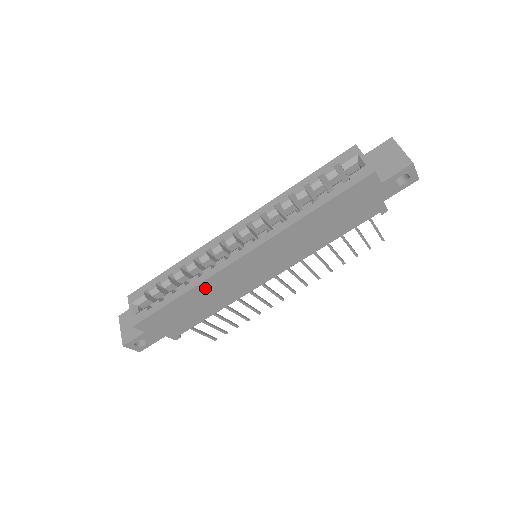
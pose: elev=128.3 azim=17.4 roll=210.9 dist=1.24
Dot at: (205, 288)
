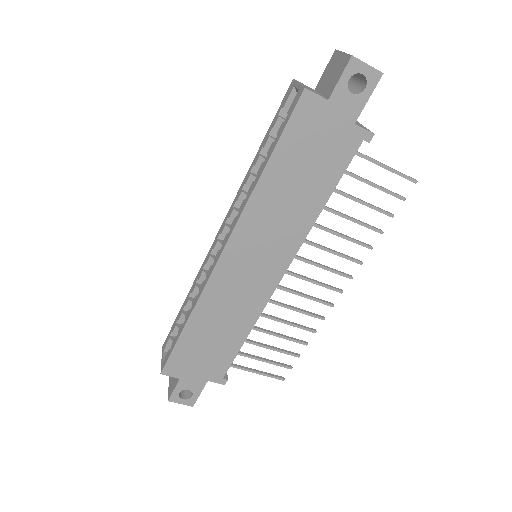
Dot at: (207, 308)
